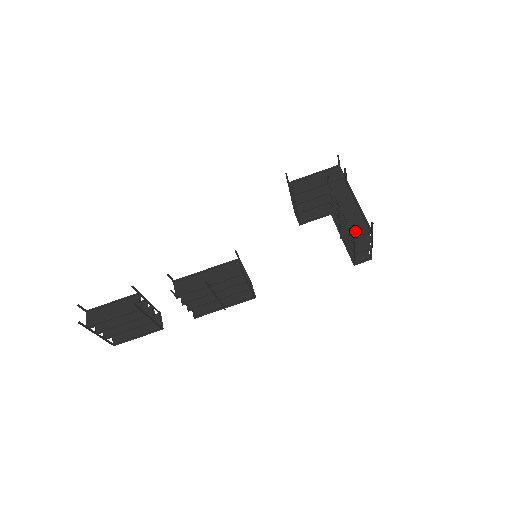
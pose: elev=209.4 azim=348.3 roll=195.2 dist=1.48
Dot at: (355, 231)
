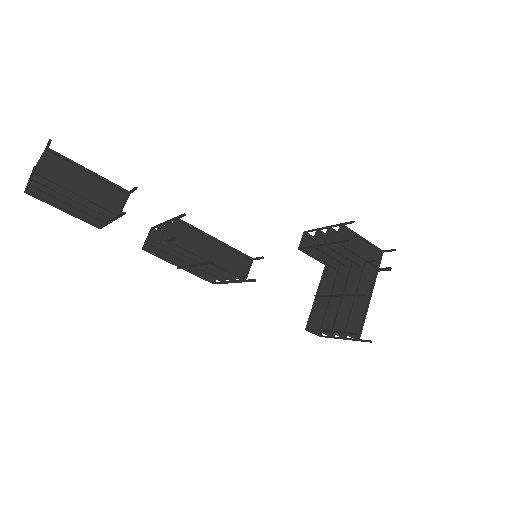
Dot at: (349, 327)
